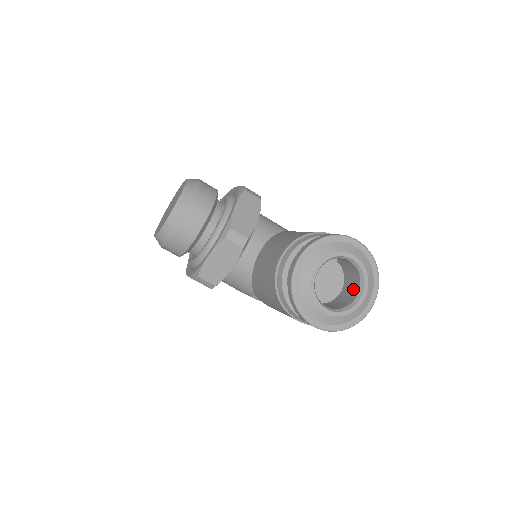
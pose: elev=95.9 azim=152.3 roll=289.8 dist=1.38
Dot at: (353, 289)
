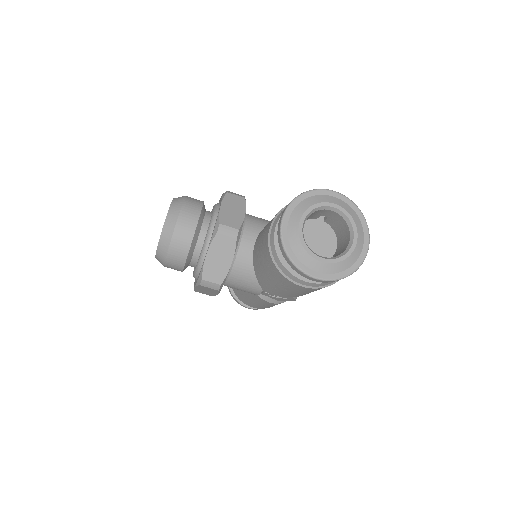
Dot at: (345, 239)
